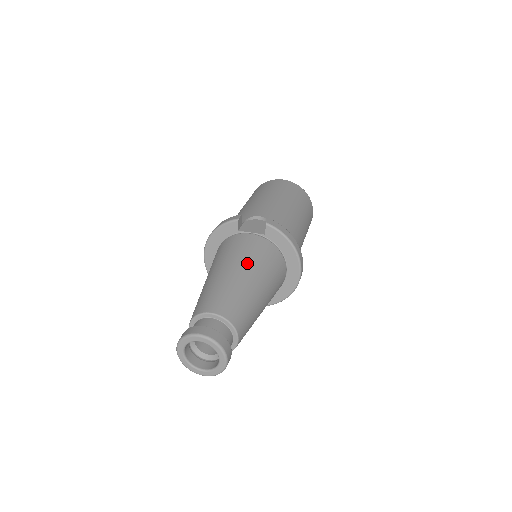
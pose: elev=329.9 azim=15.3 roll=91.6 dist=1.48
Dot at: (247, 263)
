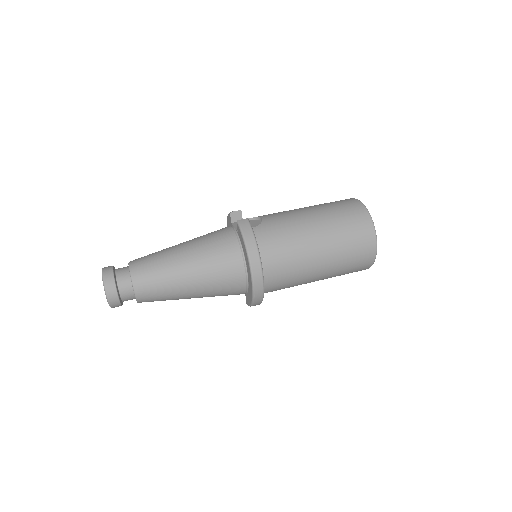
Dot at: (195, 245)
